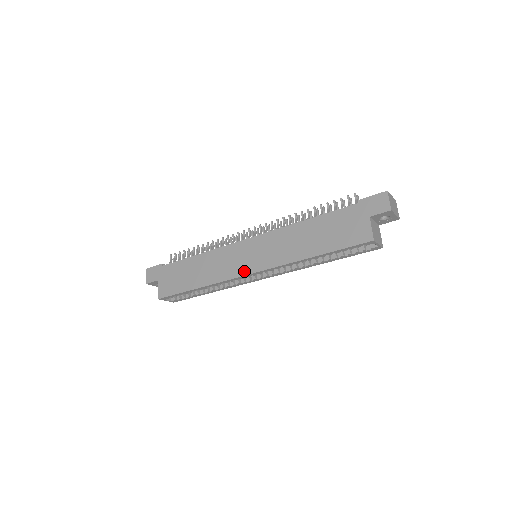
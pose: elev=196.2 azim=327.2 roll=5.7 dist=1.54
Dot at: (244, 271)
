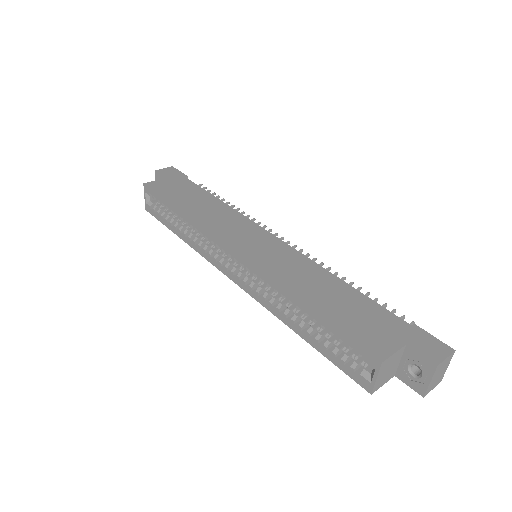
Dot at: (232, 243)
